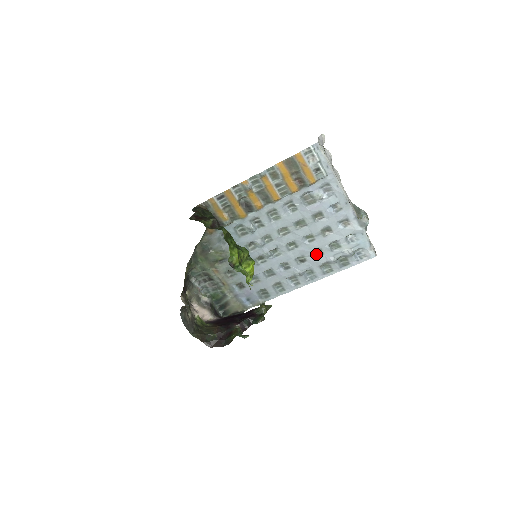
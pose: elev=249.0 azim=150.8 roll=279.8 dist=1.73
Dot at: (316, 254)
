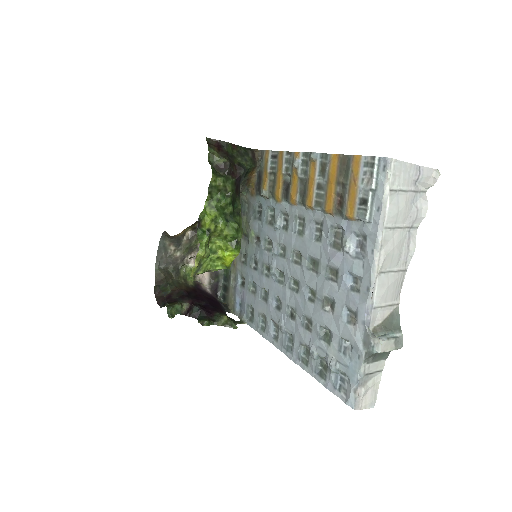
Dot at: (307, 323)
